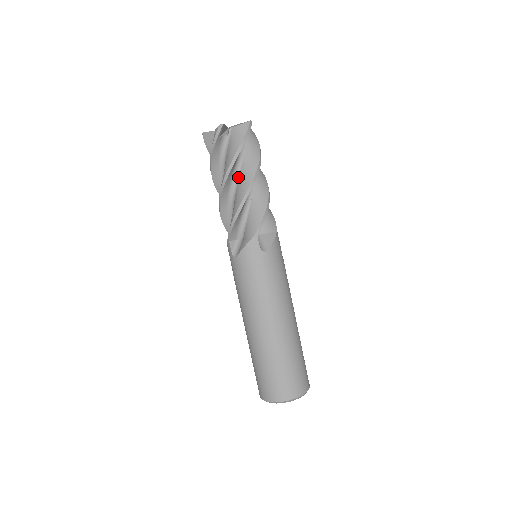
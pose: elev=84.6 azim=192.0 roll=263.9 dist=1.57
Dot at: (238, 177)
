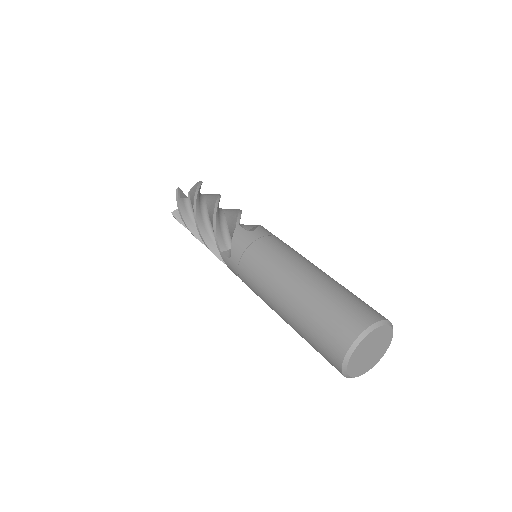
Dot at: (221, 209)
